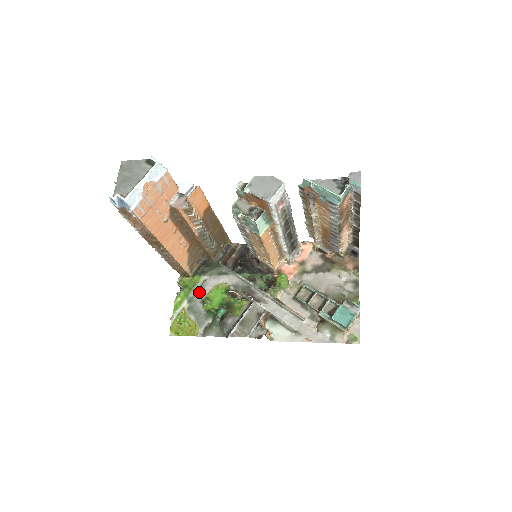
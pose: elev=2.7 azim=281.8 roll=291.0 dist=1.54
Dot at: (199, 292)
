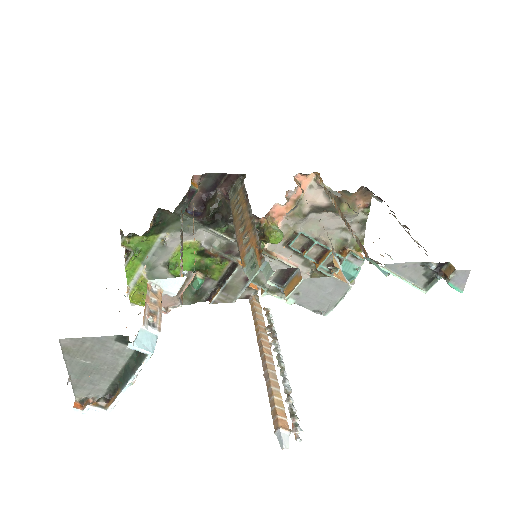
Dot at: (158, 255)
